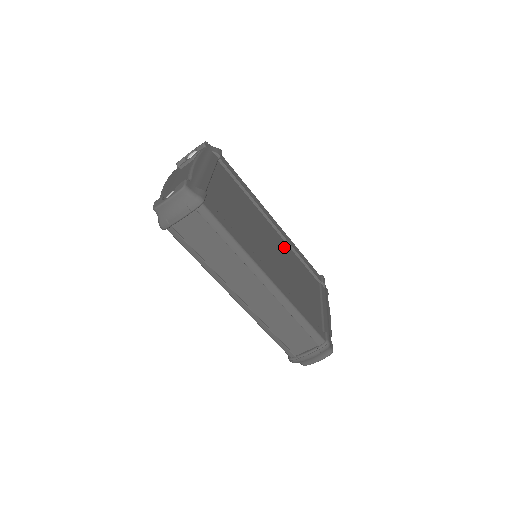
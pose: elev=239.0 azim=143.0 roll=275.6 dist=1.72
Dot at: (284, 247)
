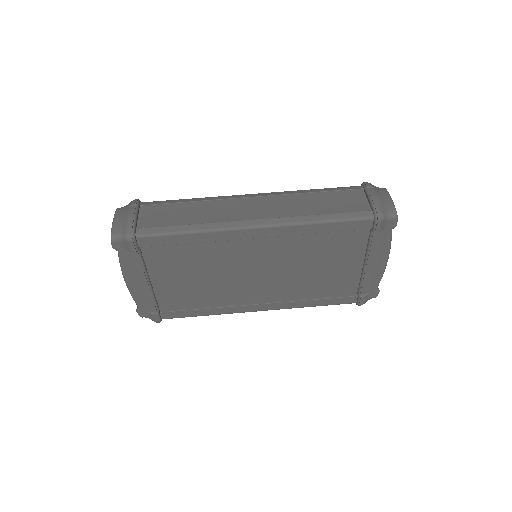
Dot at: occluded
